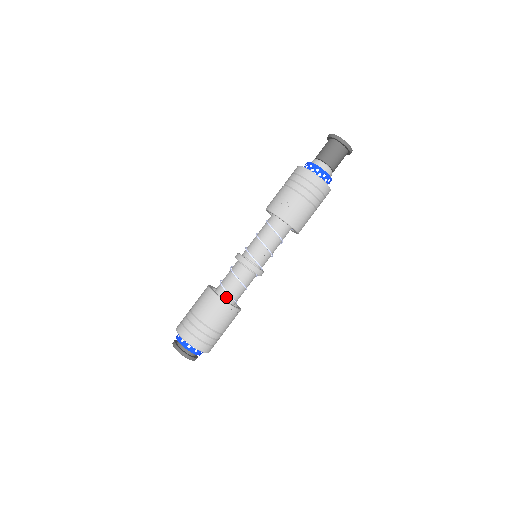
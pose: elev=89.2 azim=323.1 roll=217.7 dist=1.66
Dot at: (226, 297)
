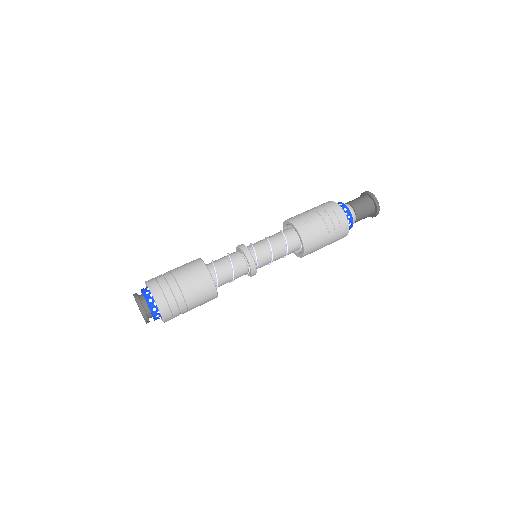
Dot at: (212, 274)
